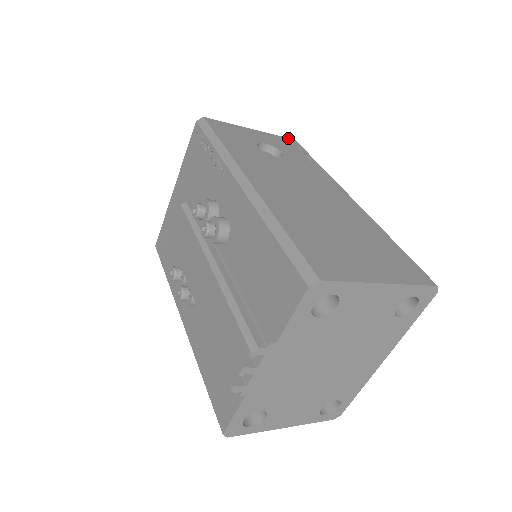
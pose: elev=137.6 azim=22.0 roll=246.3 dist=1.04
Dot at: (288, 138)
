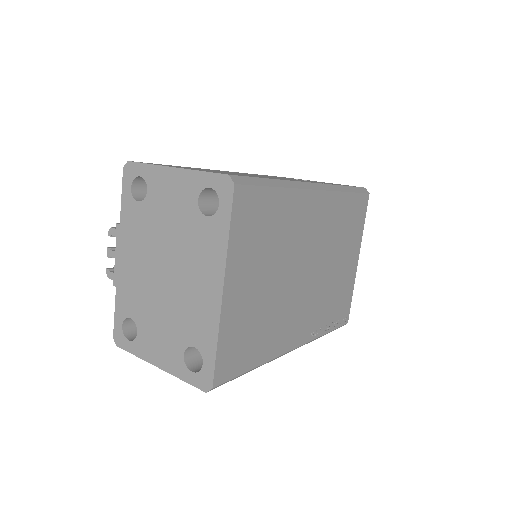
Dot at: occluded
